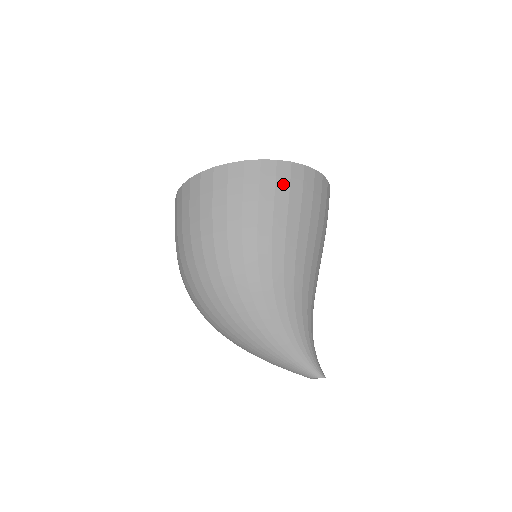
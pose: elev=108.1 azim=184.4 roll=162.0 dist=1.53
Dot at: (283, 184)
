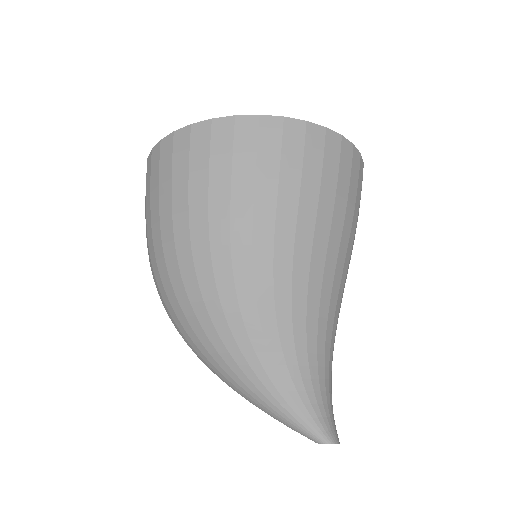
Dot at: (222, 153)
